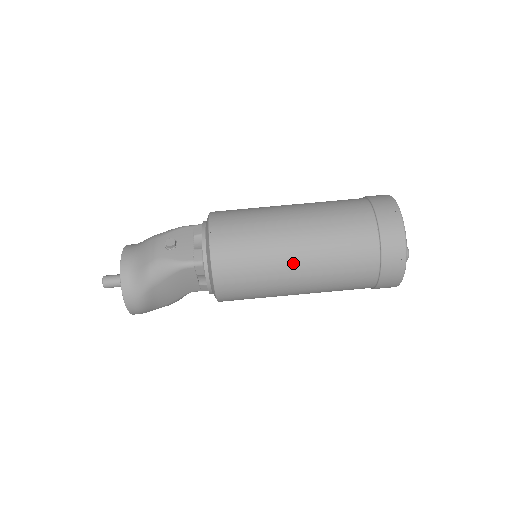
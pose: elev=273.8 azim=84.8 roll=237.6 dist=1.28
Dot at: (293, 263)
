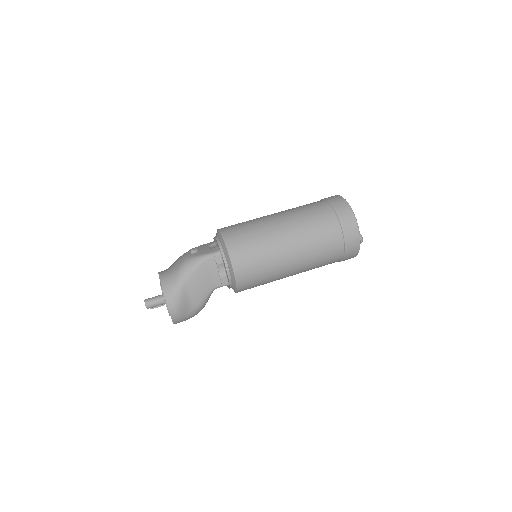
Dot at: (282, 234)
